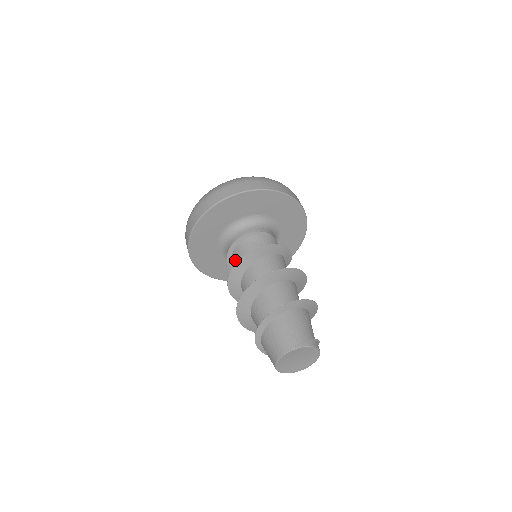
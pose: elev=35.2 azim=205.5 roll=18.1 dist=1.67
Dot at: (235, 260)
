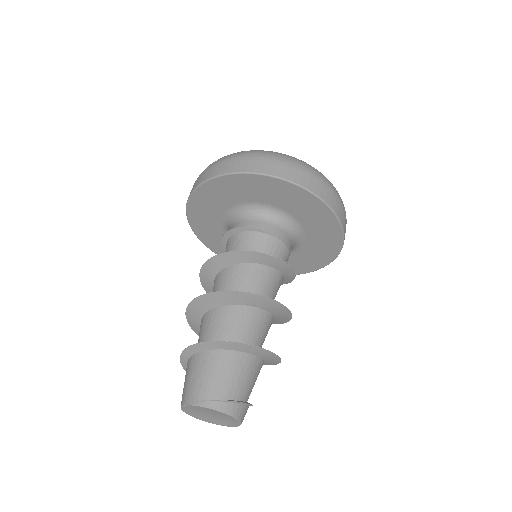
Dot at: occluded
